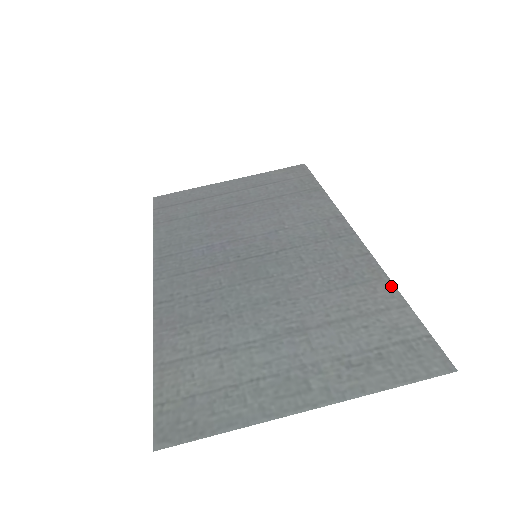
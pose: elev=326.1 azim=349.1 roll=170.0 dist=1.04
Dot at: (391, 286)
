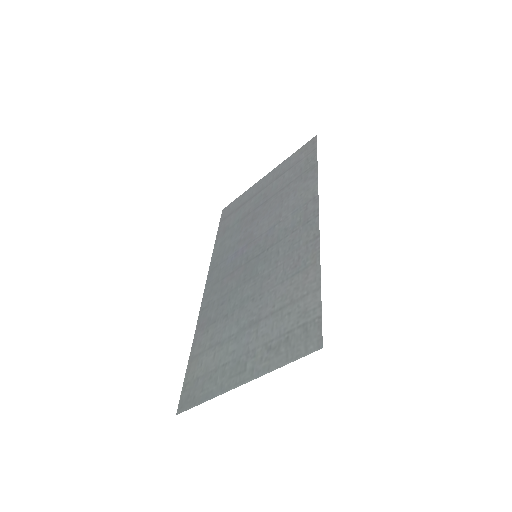
Dot at: (318, 270)
